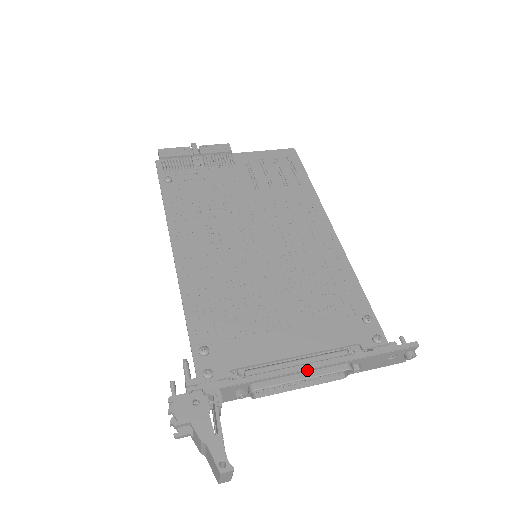
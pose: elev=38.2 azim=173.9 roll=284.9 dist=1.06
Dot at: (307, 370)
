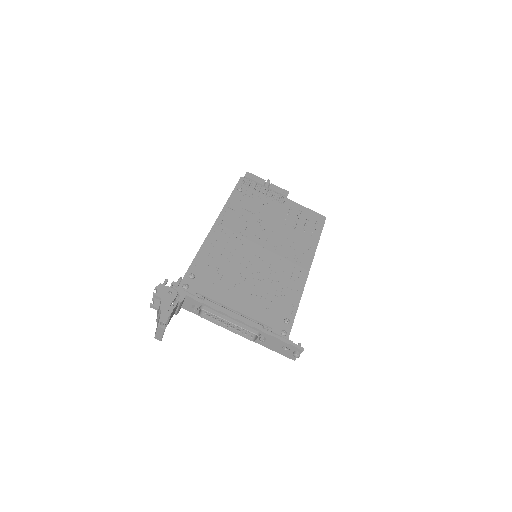
Dot at: (234, 319)
